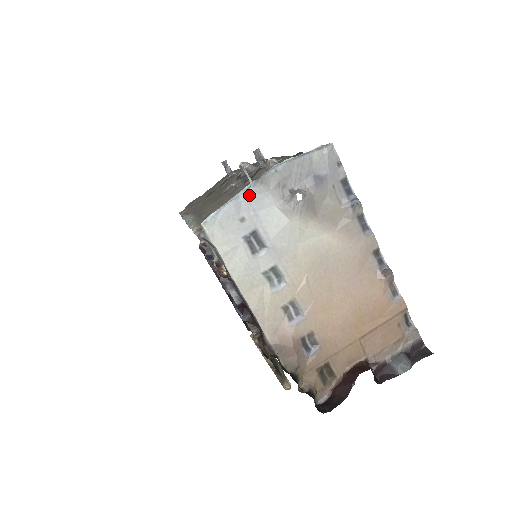
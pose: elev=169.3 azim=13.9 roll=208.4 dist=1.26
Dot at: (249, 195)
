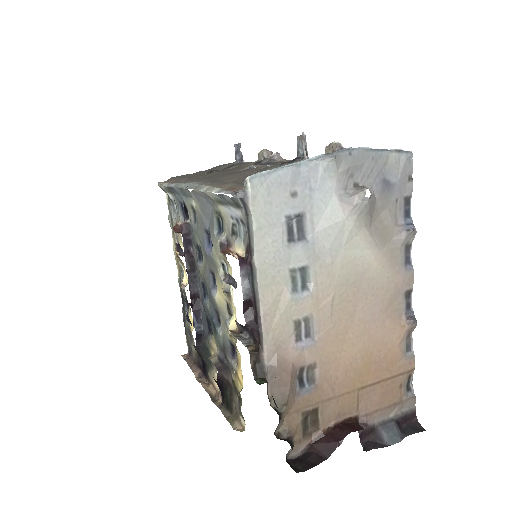
Dot at: (313, 168)
